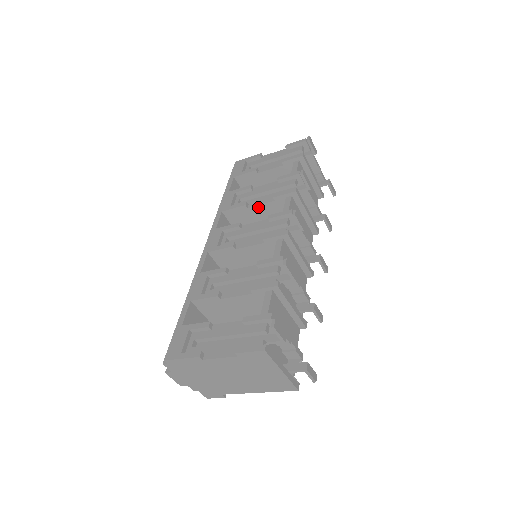
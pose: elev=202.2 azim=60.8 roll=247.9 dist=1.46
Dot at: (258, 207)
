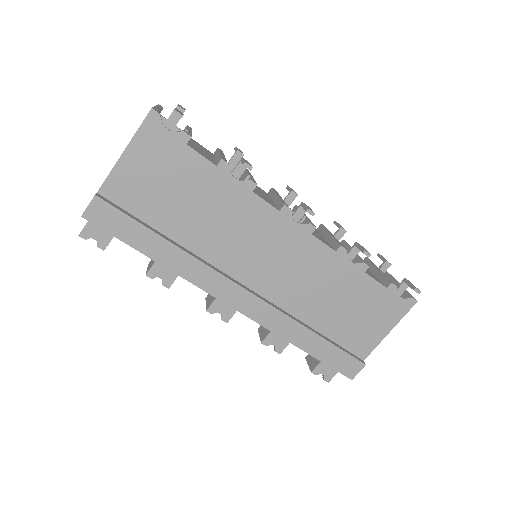
Dot at: occluded
